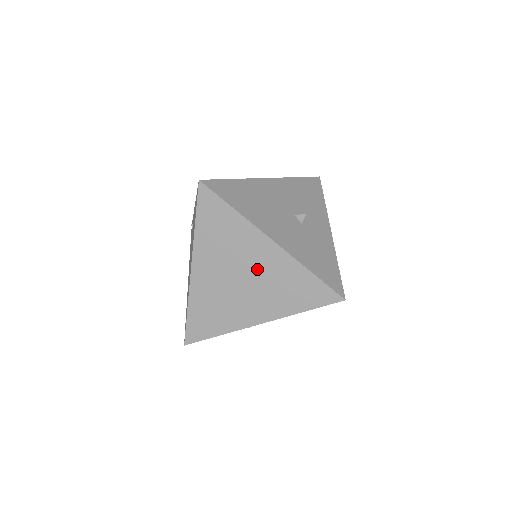
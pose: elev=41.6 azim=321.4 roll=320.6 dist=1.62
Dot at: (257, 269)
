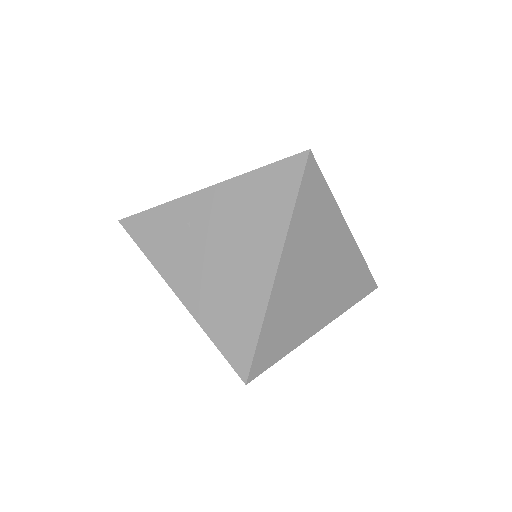
Dot at: occluded
